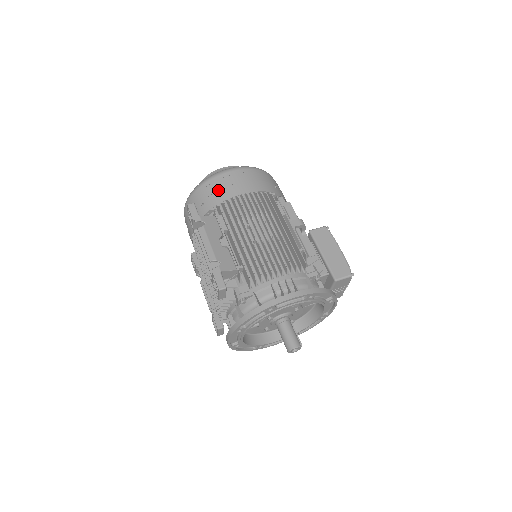
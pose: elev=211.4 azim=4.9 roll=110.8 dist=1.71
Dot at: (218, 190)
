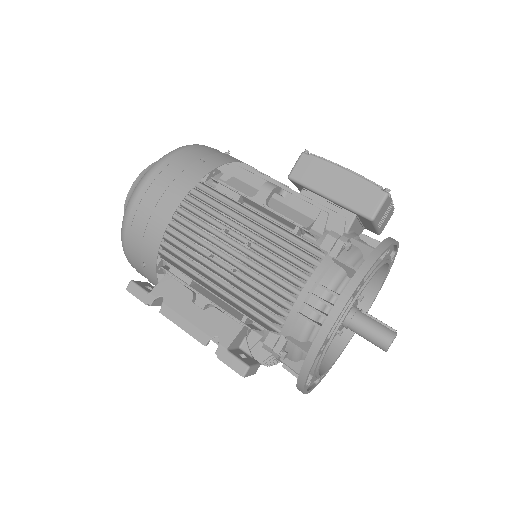
Dot at: (143, 236)
